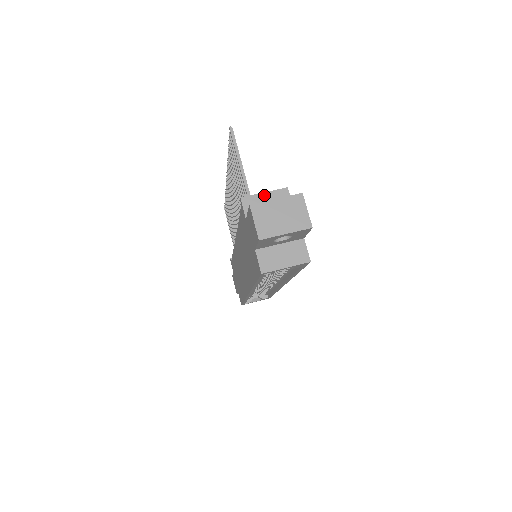
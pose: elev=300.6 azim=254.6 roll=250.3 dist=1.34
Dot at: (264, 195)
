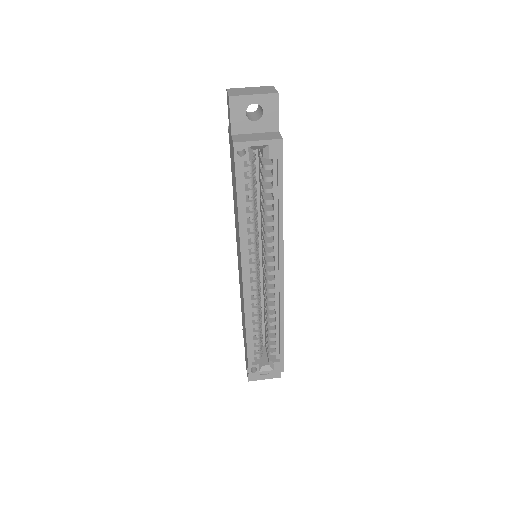
Dot at: occluded
